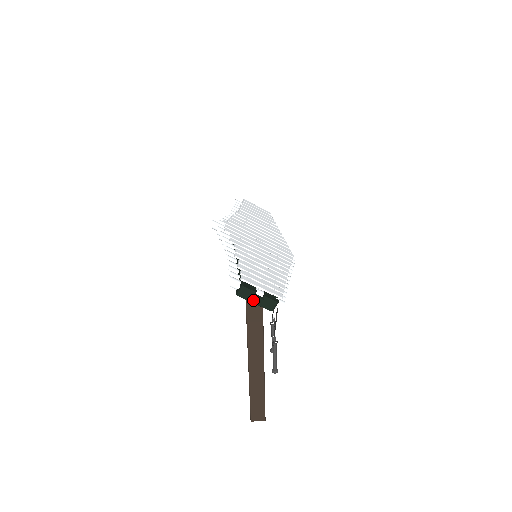
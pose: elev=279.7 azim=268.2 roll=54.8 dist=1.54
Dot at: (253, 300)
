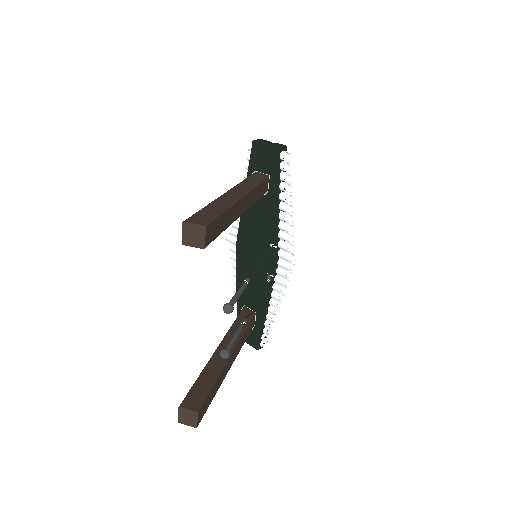
Dot at: (265, 142)
